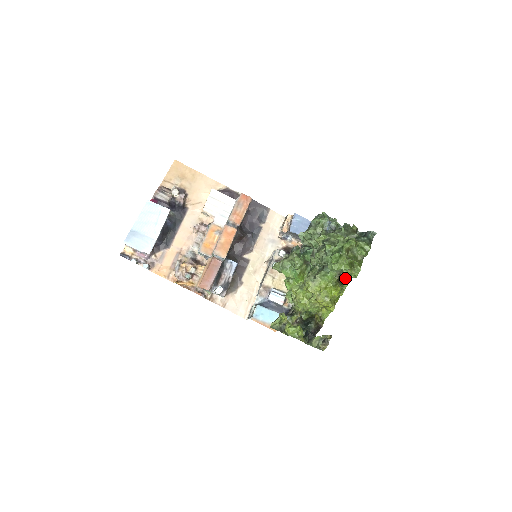
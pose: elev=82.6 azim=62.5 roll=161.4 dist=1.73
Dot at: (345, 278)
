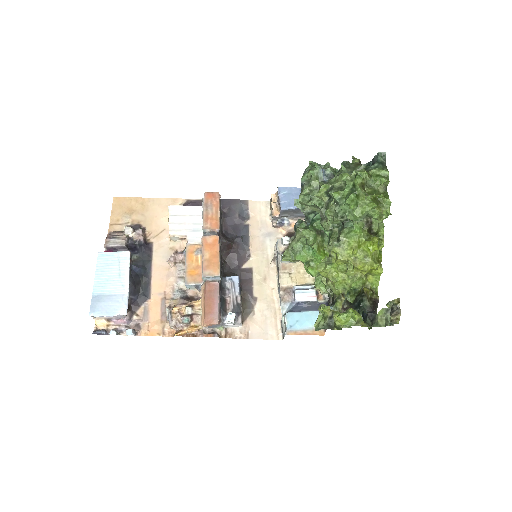
Dot at: (376, 225)
